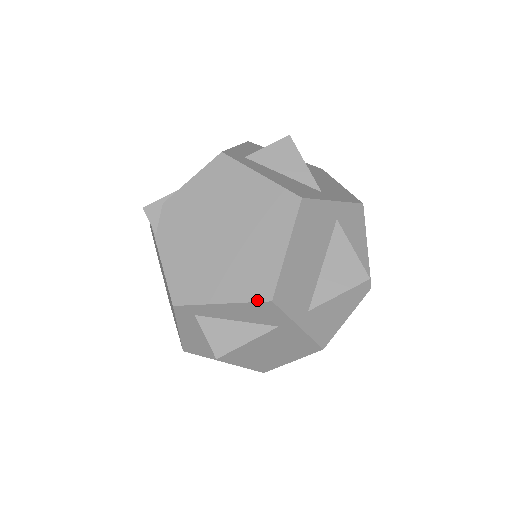
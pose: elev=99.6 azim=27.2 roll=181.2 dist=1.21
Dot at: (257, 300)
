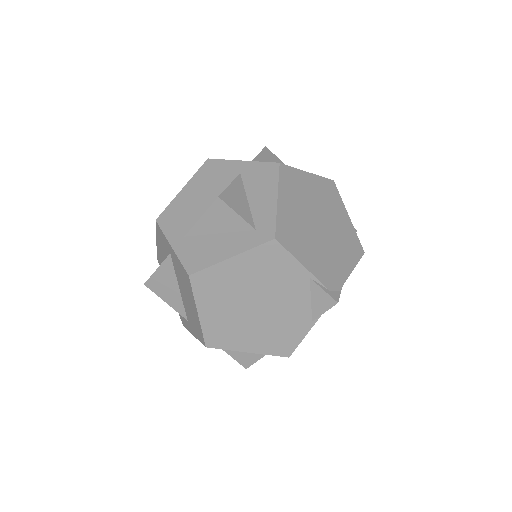
Dot at: occluded
